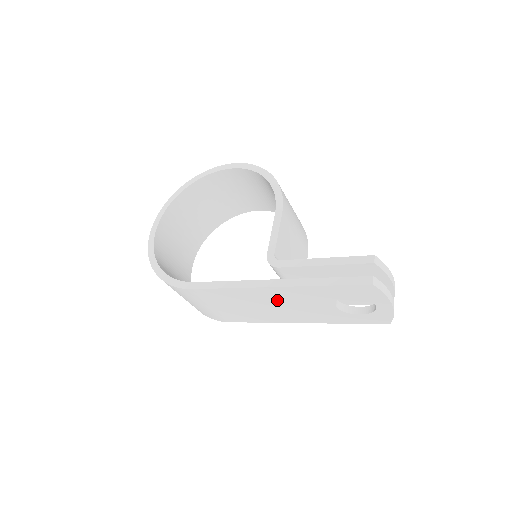
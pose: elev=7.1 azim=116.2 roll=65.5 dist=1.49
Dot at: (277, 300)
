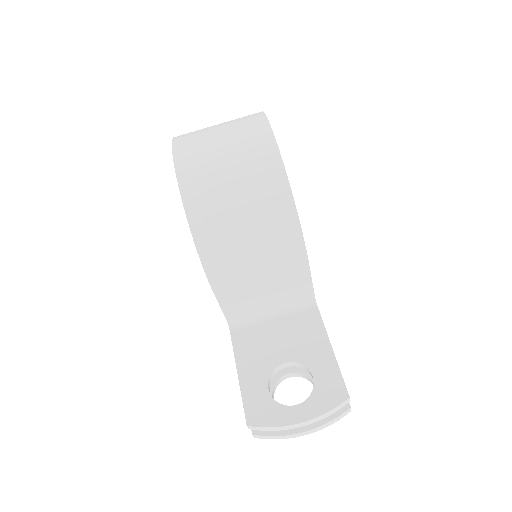
Dot at: occluded
